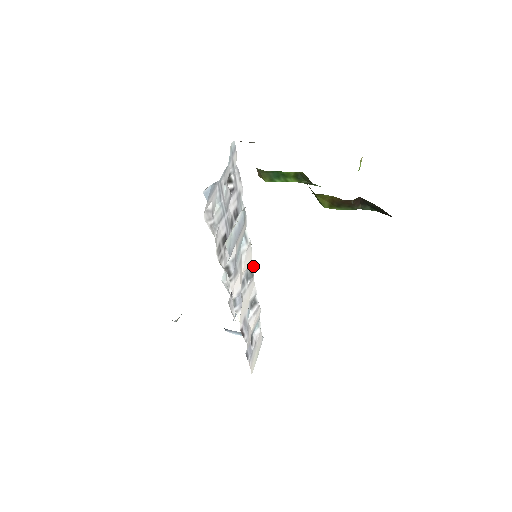
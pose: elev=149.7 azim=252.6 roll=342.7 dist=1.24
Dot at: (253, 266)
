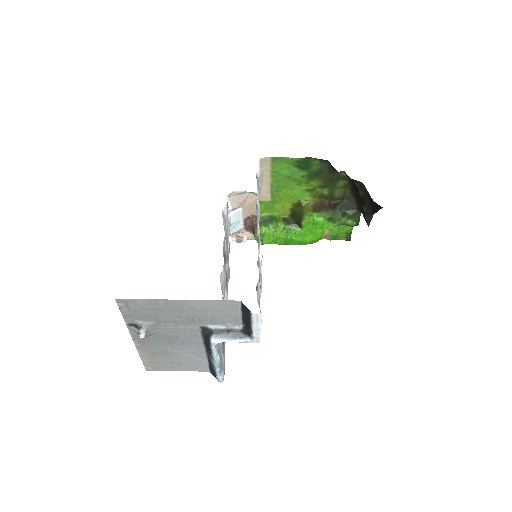
Dot at: (224, 368)
